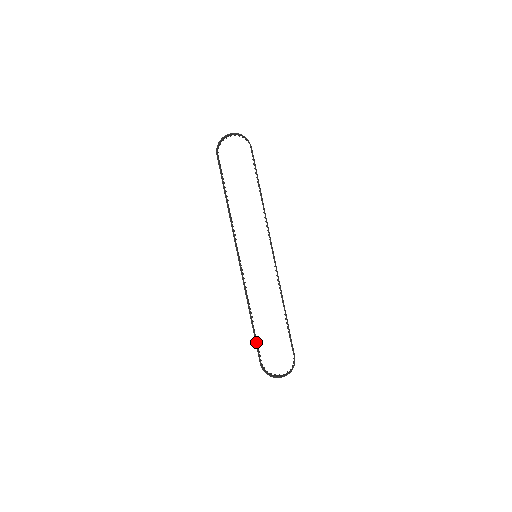
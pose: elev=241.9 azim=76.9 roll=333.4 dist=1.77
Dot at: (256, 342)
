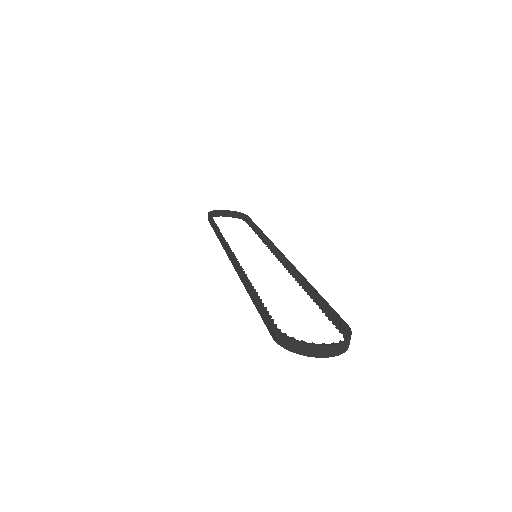
Dot at: (212, 224)
